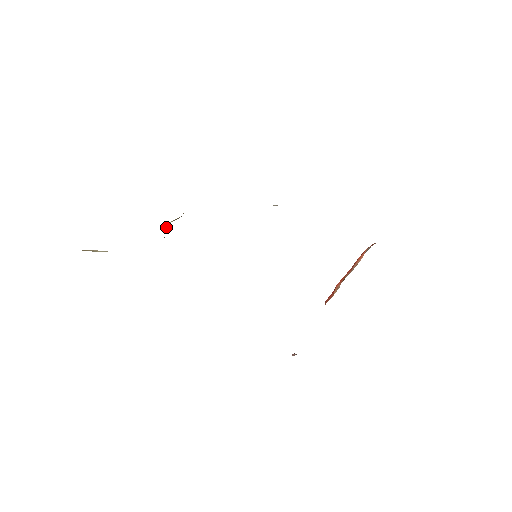
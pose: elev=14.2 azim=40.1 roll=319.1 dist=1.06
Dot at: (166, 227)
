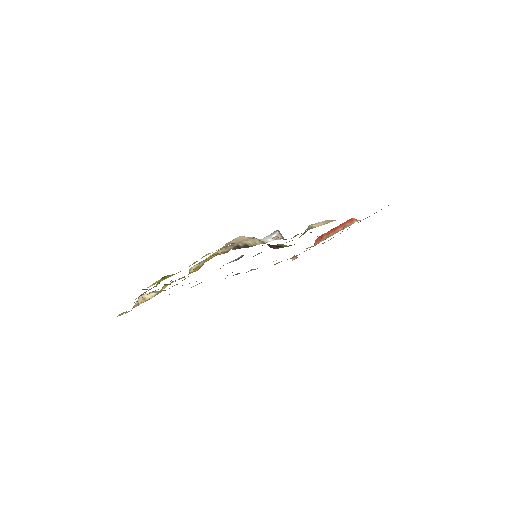
Dot at: (189, 271)
